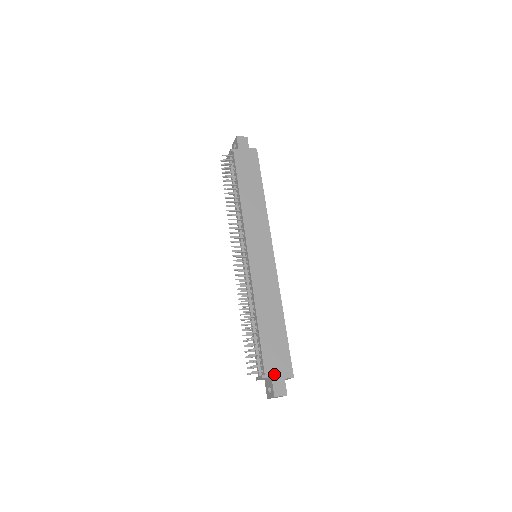
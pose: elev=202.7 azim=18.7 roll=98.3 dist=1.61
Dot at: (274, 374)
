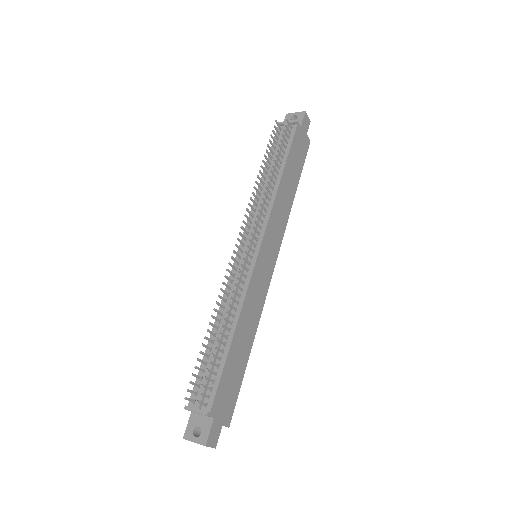
Dot at: (217, 415)
